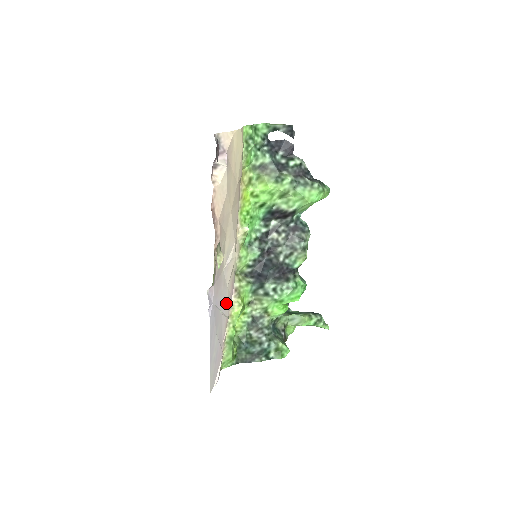
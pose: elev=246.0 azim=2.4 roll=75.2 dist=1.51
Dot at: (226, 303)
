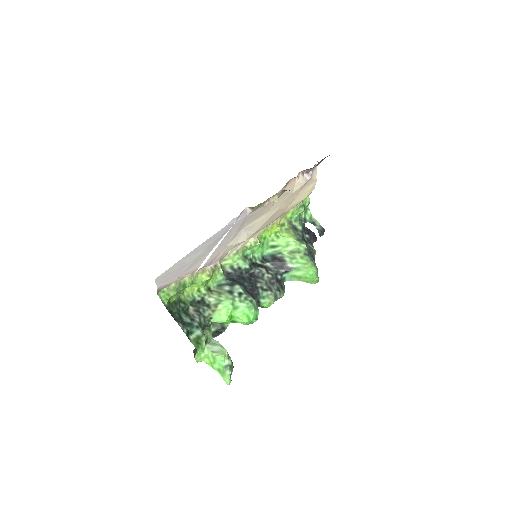
Dot at: (216, 253)
